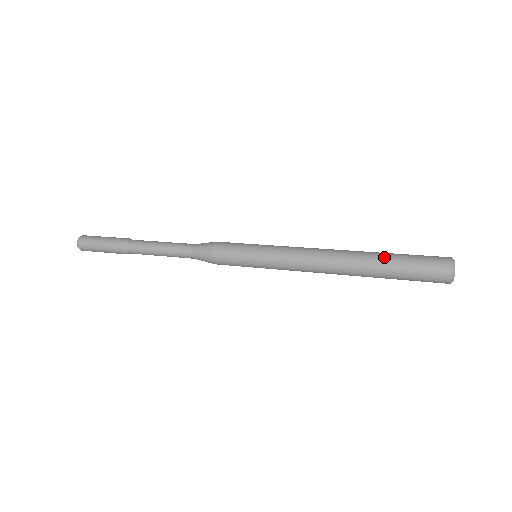
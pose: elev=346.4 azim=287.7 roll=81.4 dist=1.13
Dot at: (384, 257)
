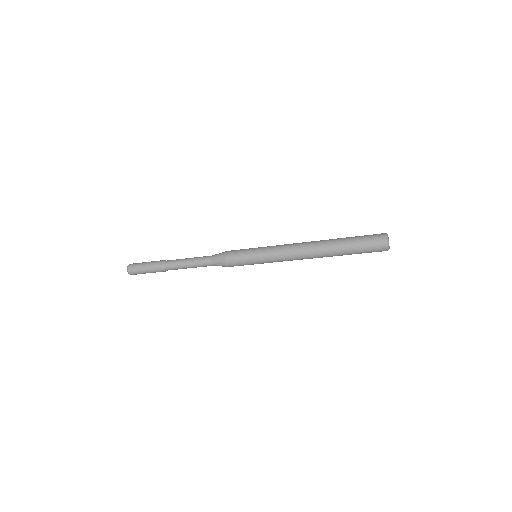
Dot at: occluded
